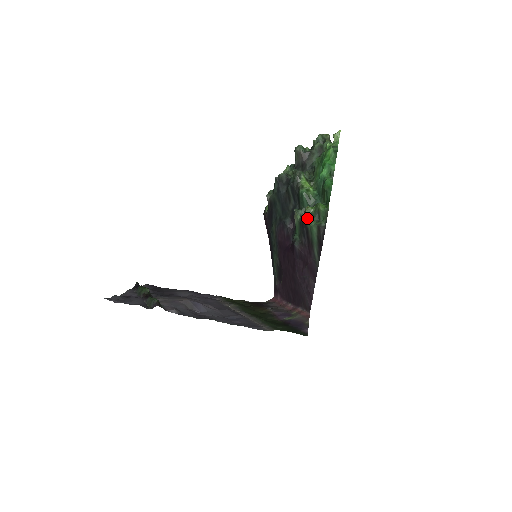
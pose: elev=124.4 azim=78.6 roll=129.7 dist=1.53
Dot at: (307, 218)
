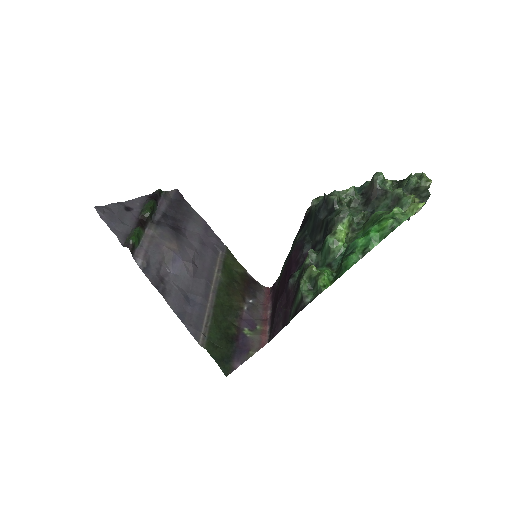
Dot at: (304, 276)
